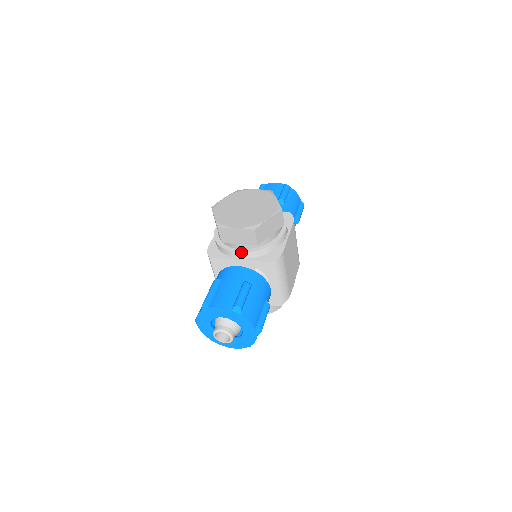
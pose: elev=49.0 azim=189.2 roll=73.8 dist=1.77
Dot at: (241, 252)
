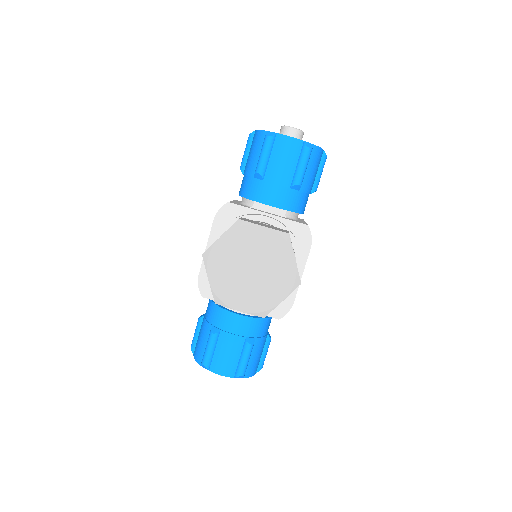
Dot at: occluded
